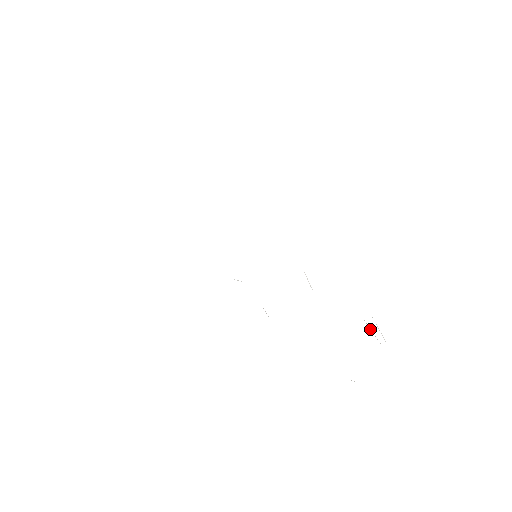
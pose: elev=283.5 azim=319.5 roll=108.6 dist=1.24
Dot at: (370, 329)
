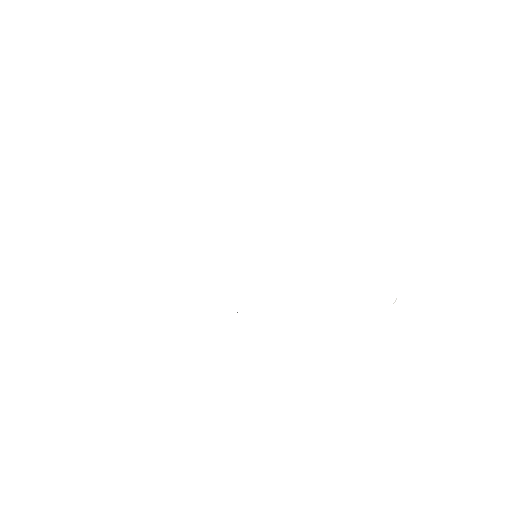
Dot at: occluded
